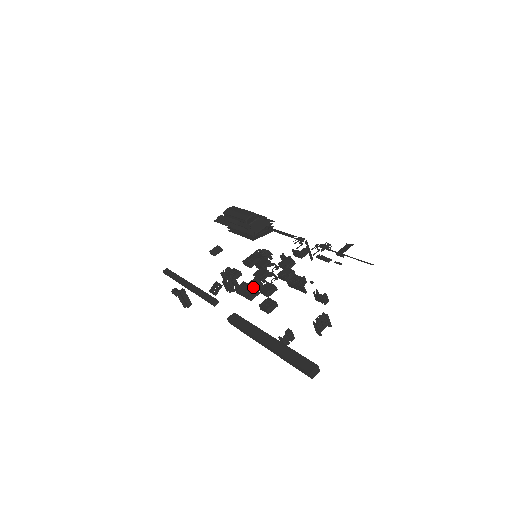
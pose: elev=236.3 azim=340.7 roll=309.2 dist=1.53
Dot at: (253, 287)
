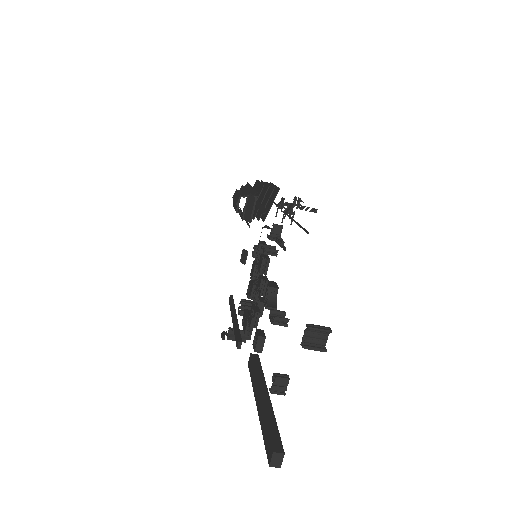
Dot at: (246, 318)
